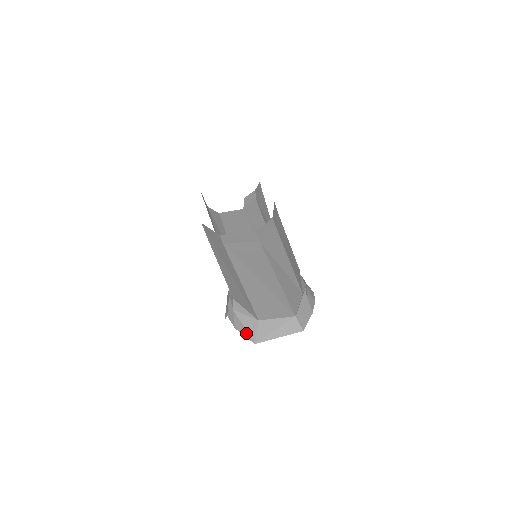
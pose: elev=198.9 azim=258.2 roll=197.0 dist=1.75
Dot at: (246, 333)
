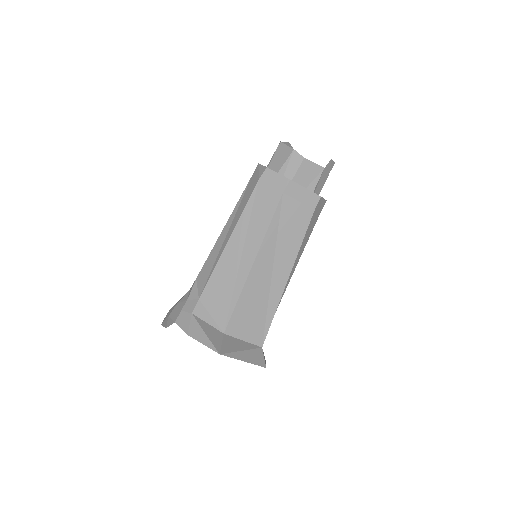
Dot at: (207, 341)
